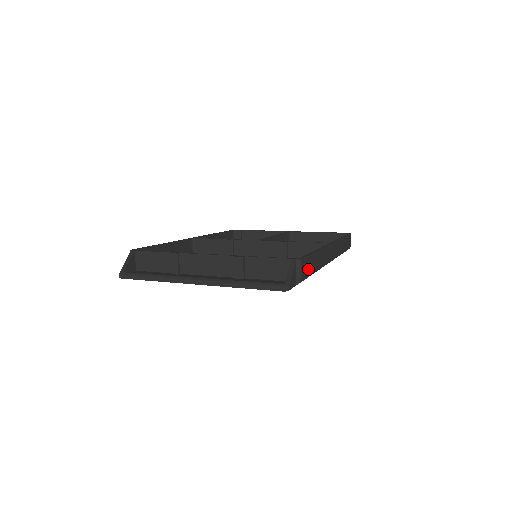
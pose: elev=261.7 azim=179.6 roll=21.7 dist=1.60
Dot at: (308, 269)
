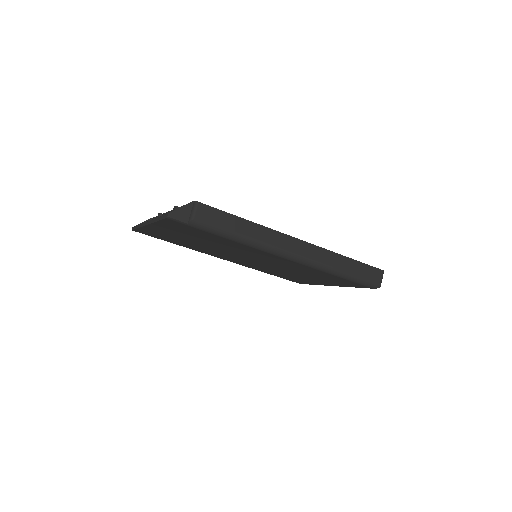
Dot at: (215, 221)
